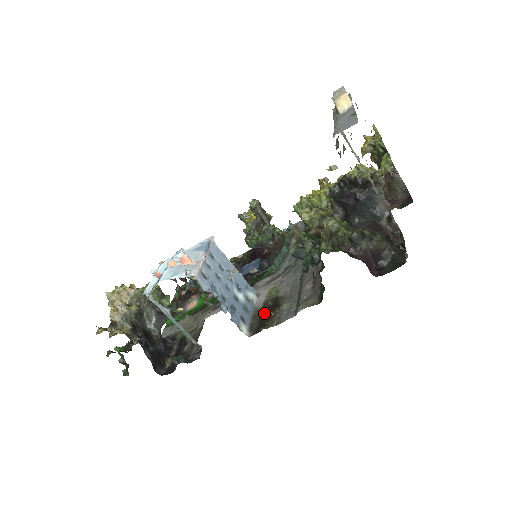
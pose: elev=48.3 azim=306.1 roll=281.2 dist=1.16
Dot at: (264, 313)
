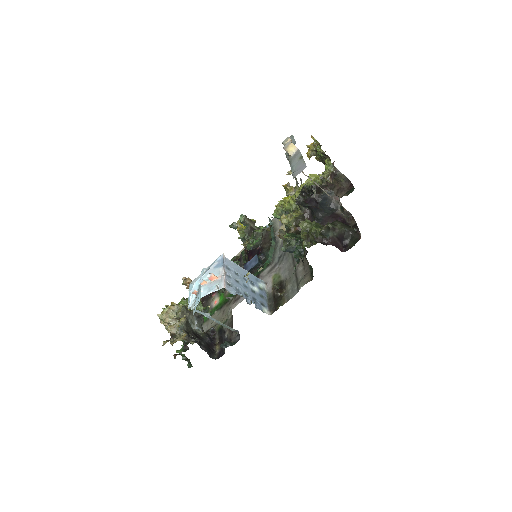
Dot at: (276, 295)
